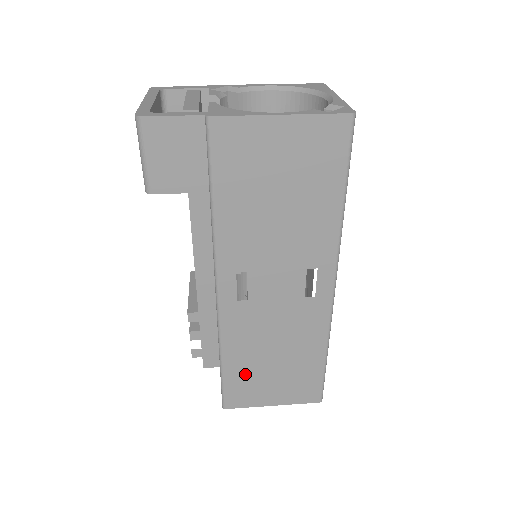
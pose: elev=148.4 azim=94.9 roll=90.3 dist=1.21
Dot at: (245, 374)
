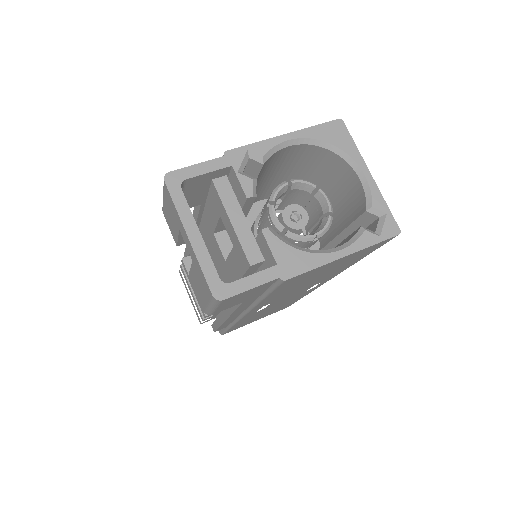
Dot at: (244, 323)
